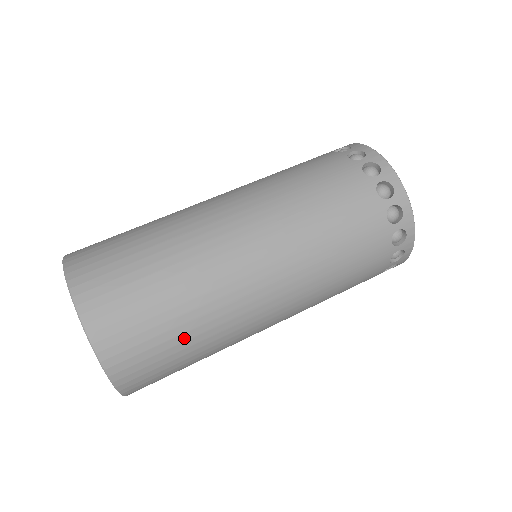
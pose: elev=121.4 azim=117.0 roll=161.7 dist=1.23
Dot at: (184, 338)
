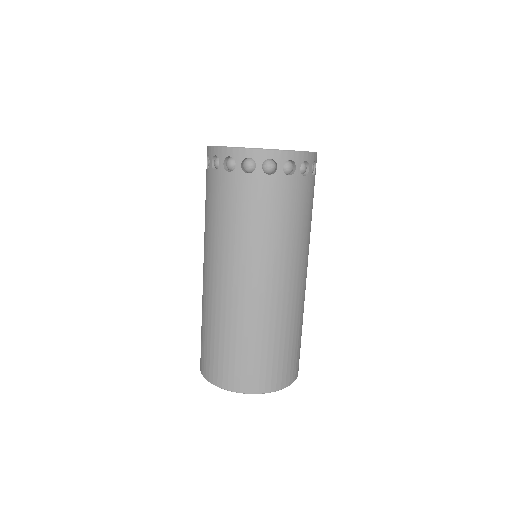
Dot at: occluded
